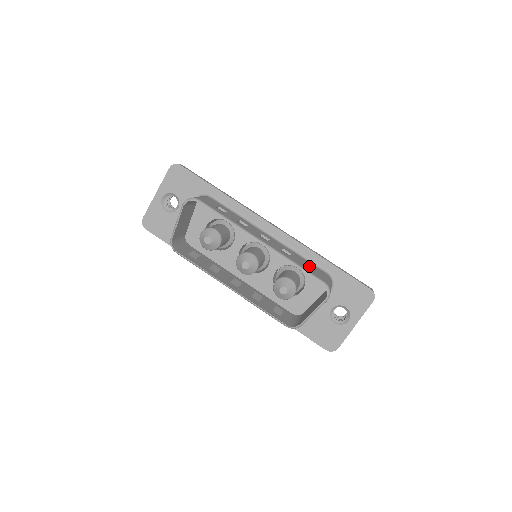
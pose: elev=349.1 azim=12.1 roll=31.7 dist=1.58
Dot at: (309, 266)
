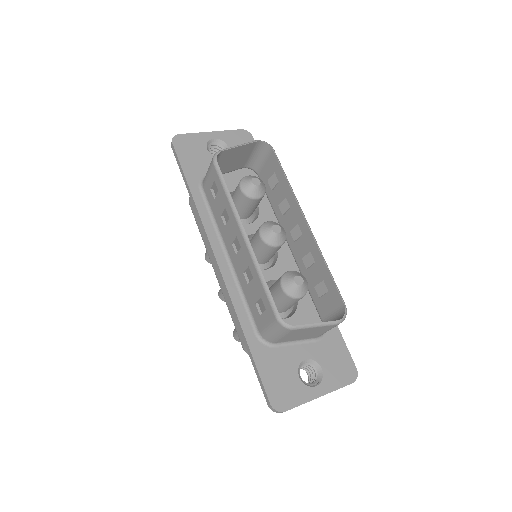
Dot at: occluded
